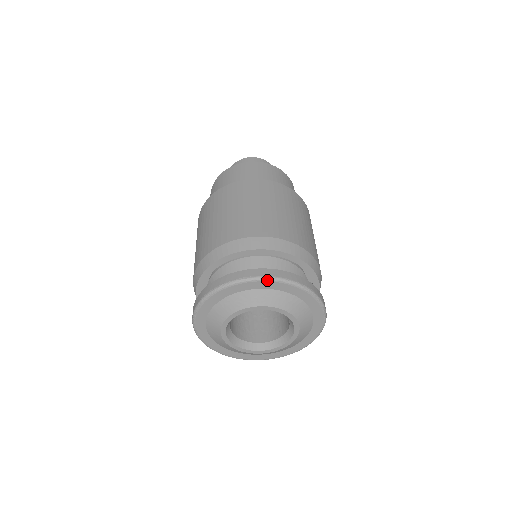
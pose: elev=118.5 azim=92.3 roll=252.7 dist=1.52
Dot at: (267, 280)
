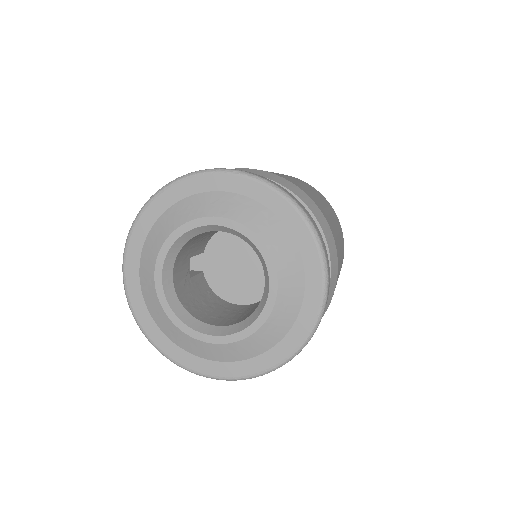
Dot at: (233, 173)
